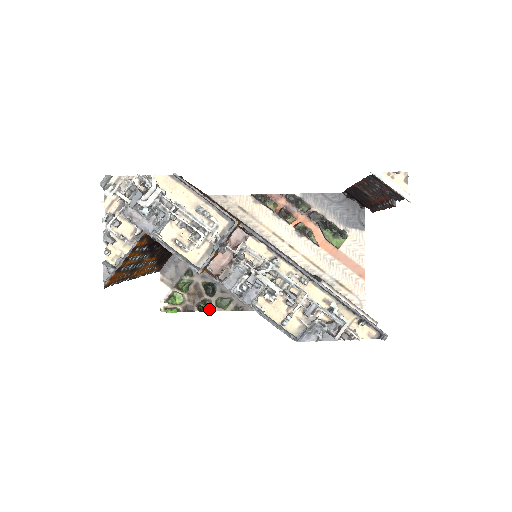
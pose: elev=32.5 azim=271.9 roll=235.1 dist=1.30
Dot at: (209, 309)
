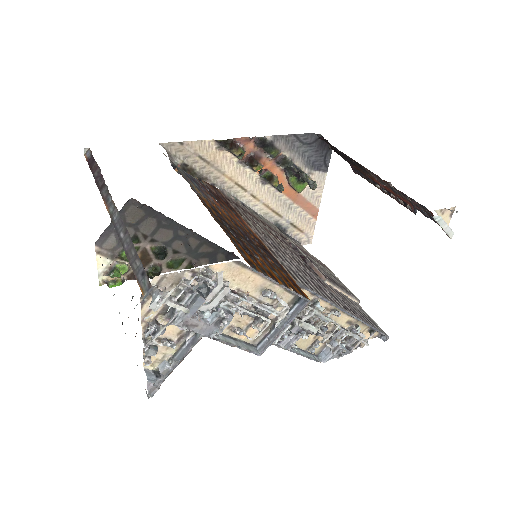
Dot at: (160, 273)
